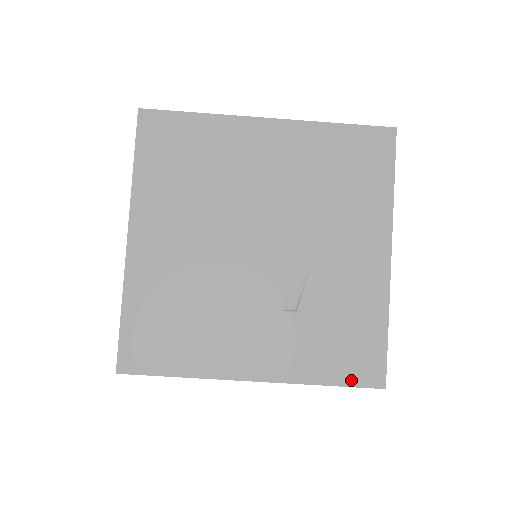
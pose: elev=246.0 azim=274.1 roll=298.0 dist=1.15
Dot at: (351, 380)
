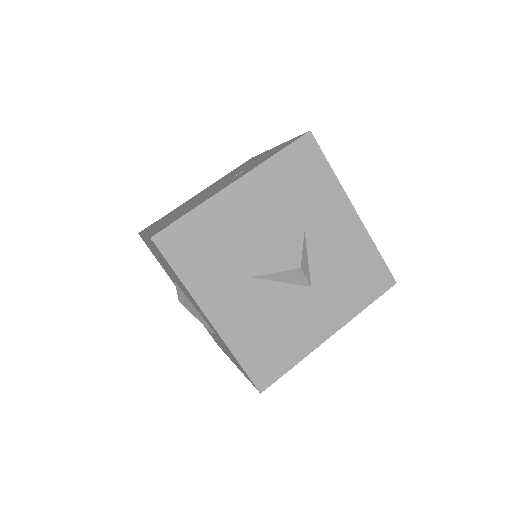
Dot at: (289, 144)
